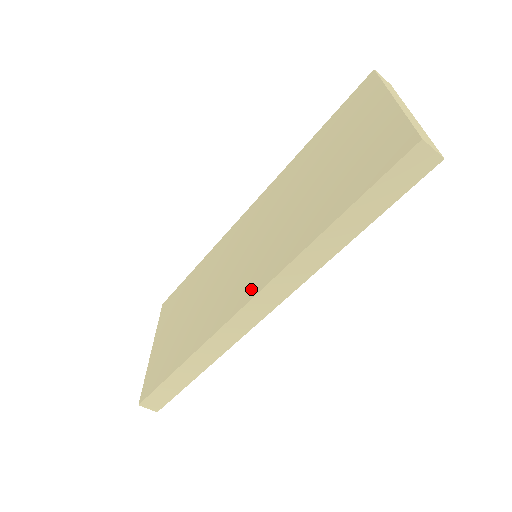
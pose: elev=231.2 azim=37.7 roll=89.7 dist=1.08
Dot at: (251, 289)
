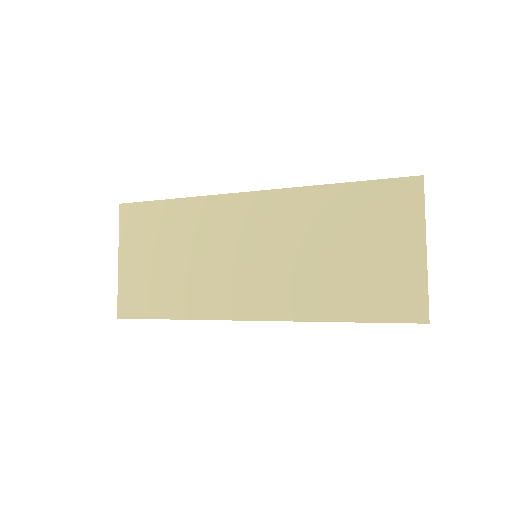
Dot at: (260, 310)
